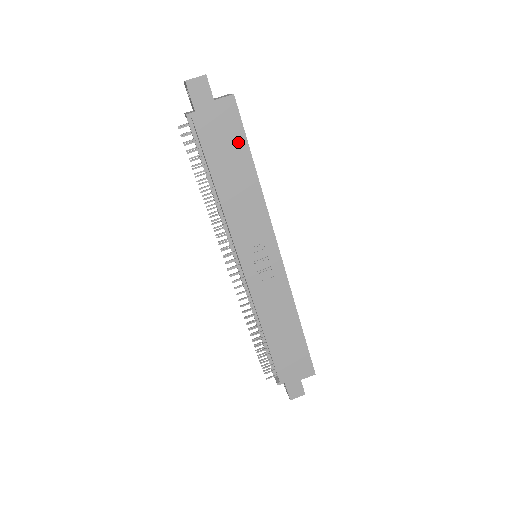
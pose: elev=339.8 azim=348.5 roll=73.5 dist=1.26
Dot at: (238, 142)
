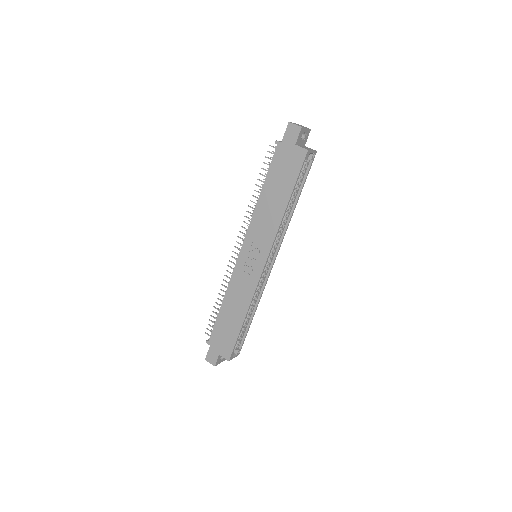
Dot at: (290, 179)
